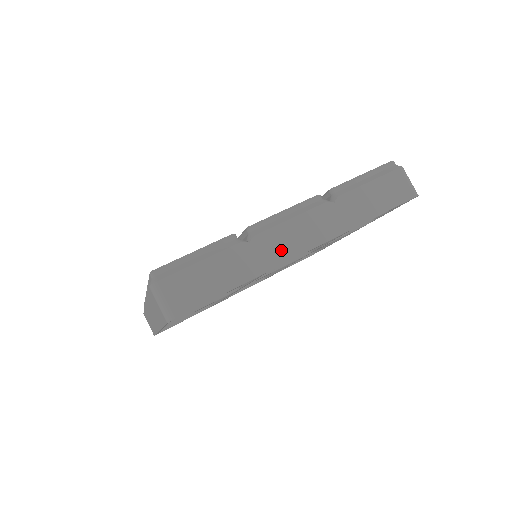
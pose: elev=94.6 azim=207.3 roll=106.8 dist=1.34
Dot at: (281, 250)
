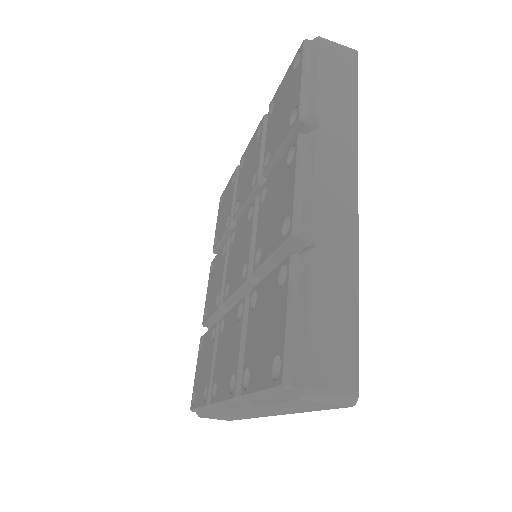
Dot at: (342, 219)
